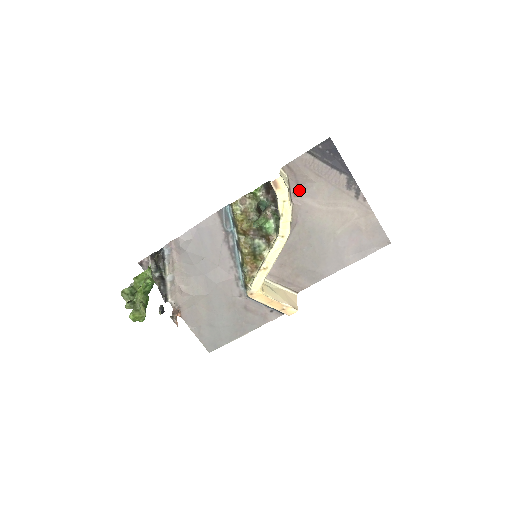
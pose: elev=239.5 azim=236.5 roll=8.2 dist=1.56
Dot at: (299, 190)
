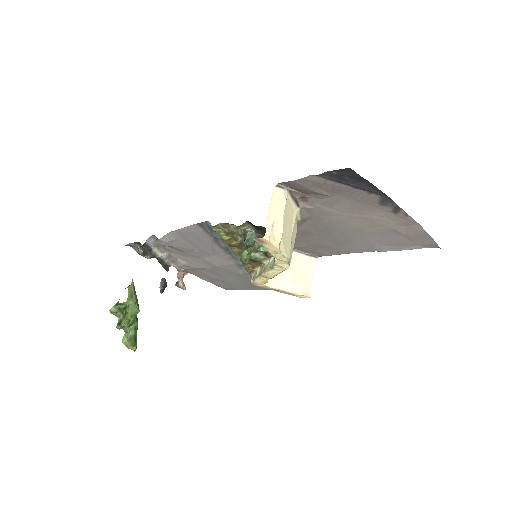
Dot at: (308, 197)
